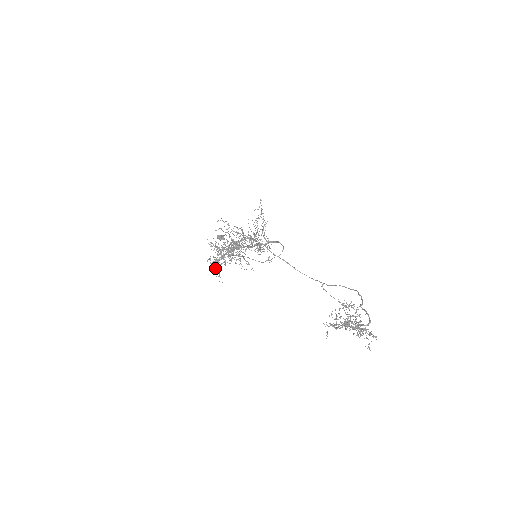
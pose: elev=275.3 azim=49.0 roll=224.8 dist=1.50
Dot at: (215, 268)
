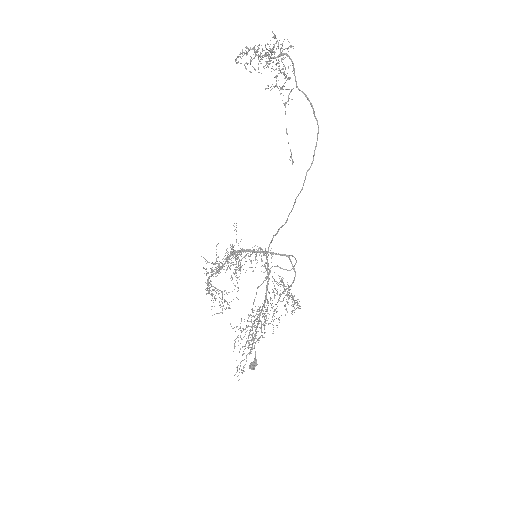
Dot at: (206, 271)
